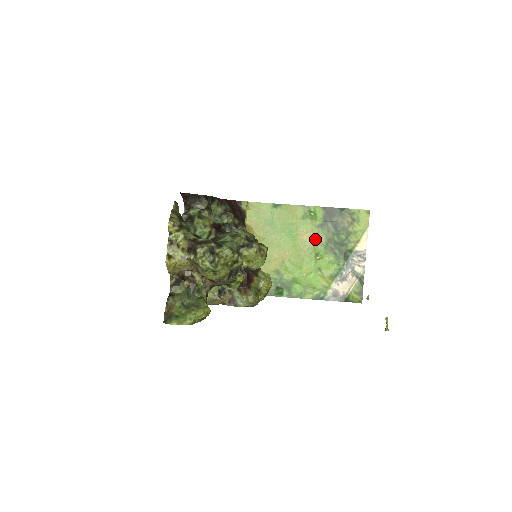
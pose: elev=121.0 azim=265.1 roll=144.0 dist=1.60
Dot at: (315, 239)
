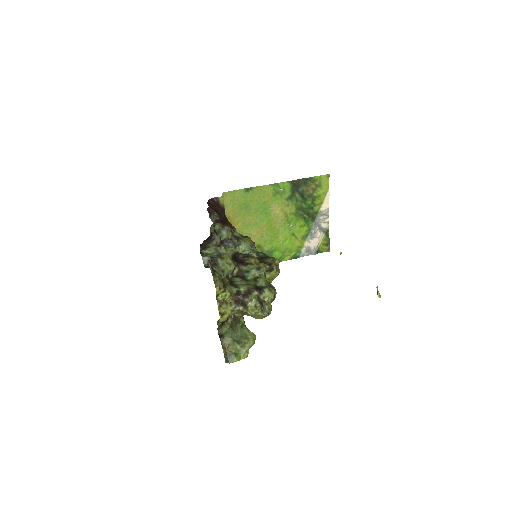
Dot at: (286, 211)
